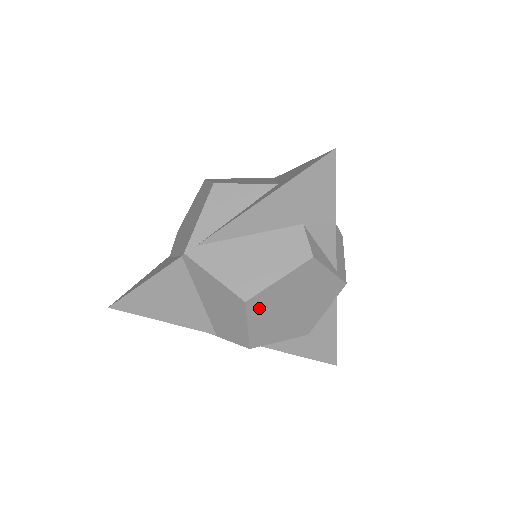
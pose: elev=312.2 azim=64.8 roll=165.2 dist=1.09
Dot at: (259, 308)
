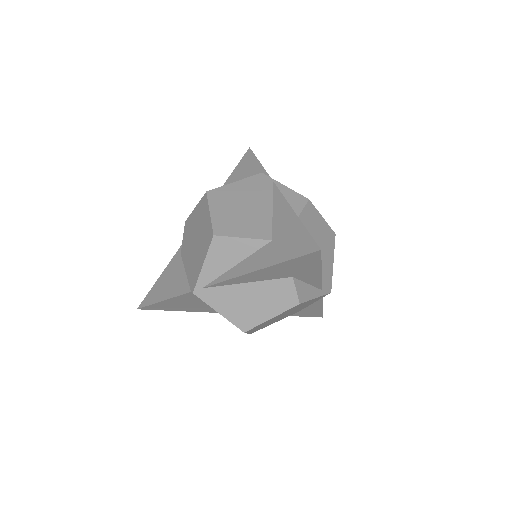
Dot at: occluded
